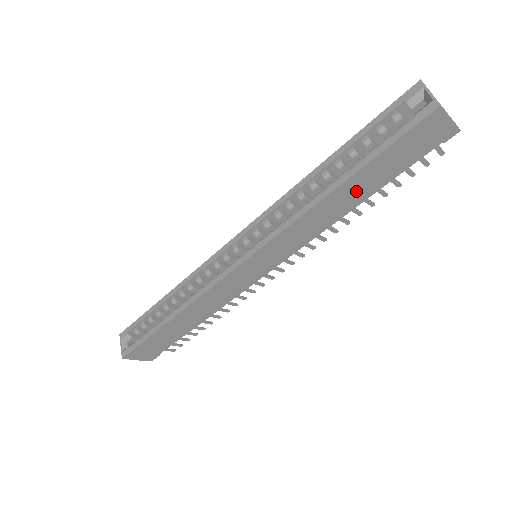
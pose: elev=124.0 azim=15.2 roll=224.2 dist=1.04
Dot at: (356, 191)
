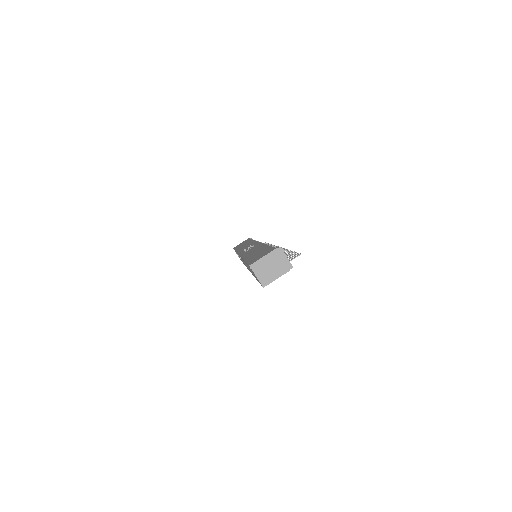
Dot at: occluded
